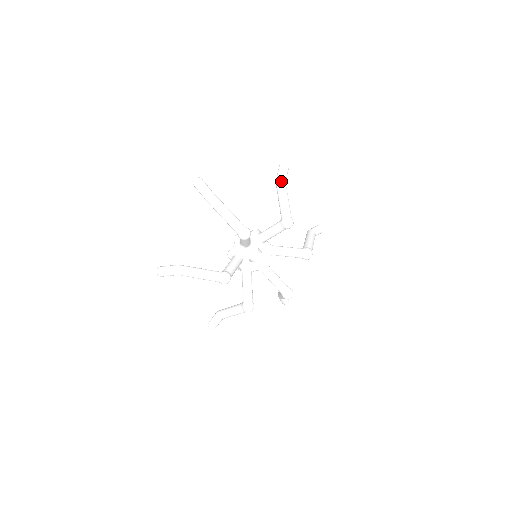
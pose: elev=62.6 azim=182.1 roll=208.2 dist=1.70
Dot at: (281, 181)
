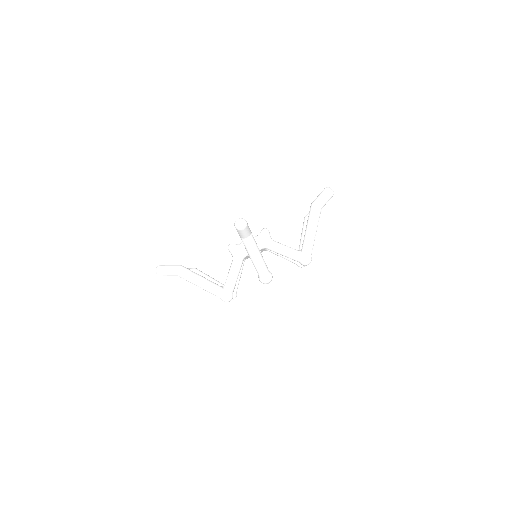
Dot at: (318, 211)
